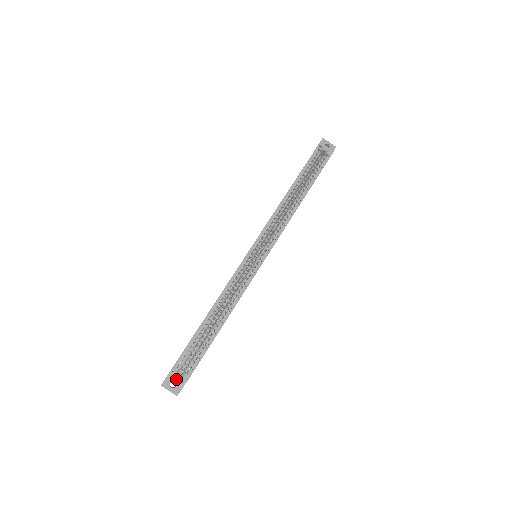
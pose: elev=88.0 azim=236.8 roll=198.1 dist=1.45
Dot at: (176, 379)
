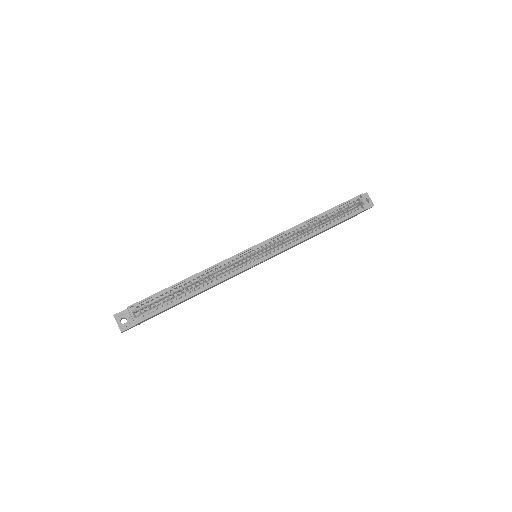
Dot at: (129, 317)
